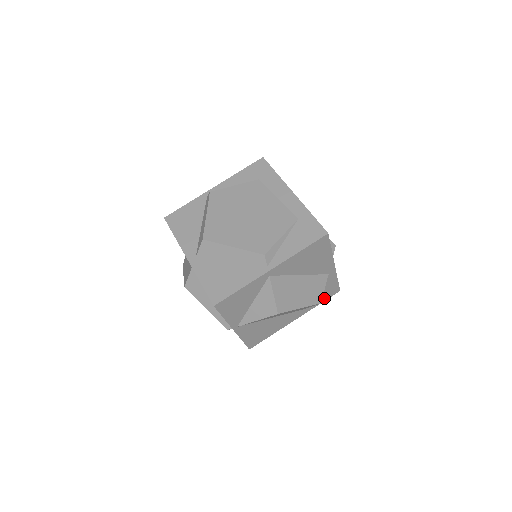
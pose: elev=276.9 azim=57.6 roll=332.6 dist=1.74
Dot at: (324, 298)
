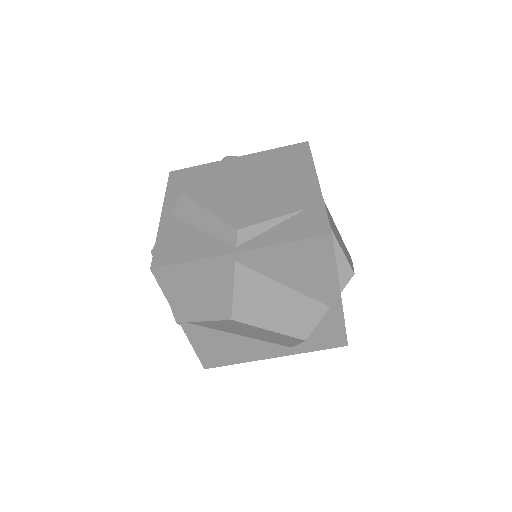
Dot at: (322, 345)
